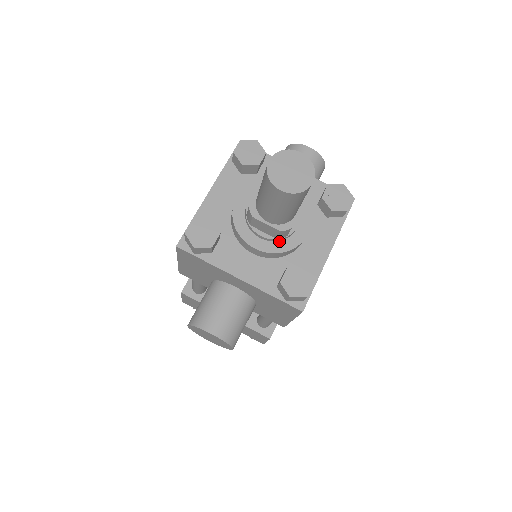
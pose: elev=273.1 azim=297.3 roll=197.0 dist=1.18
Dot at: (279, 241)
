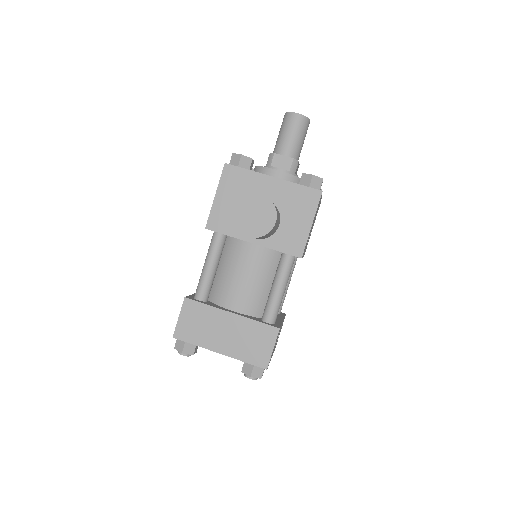
Dot at: occluded
